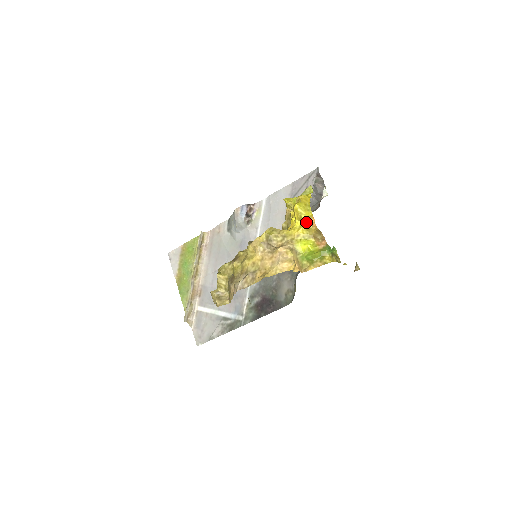
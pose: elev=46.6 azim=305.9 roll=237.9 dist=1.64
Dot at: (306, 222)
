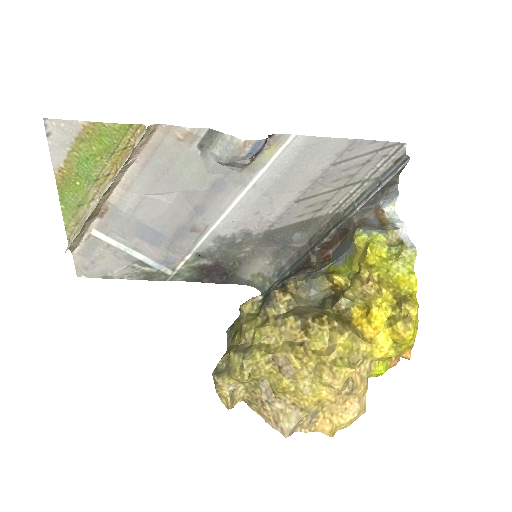
Dot at: (402, 351)
